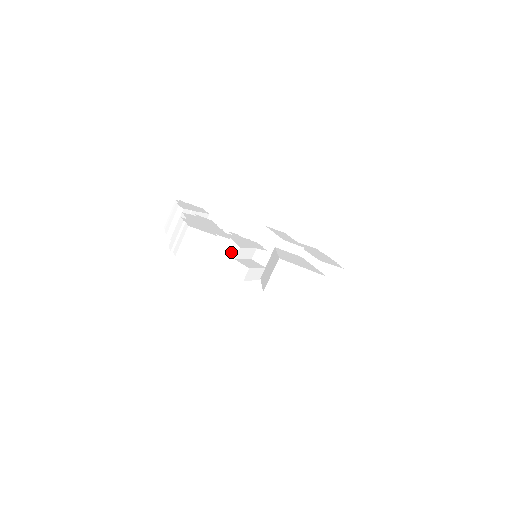
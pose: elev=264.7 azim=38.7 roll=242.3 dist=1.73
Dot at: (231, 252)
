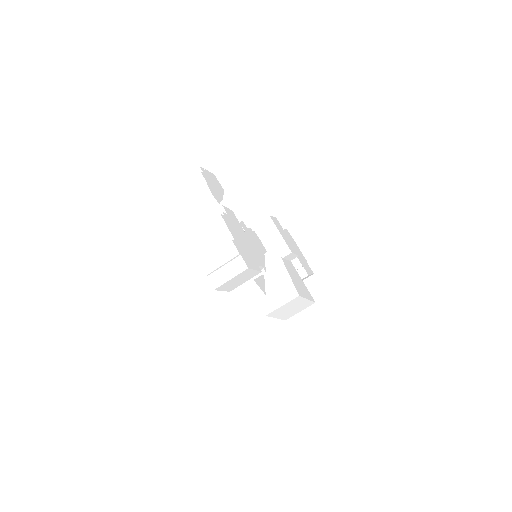
Dot at: occluded
